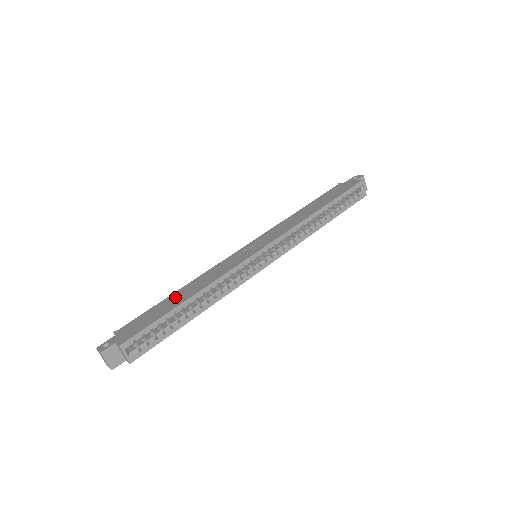
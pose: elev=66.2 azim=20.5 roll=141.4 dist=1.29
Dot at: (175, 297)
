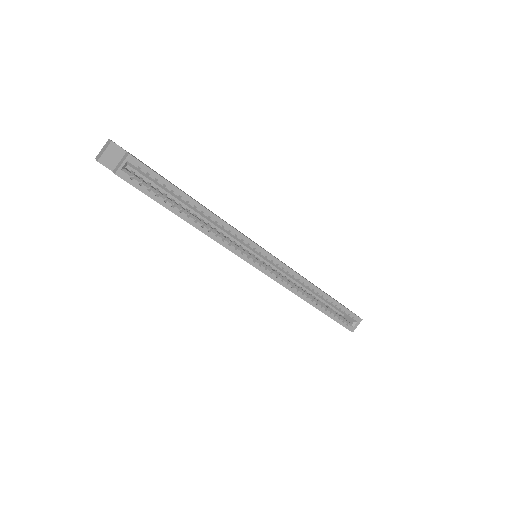
Dot at: occluded
